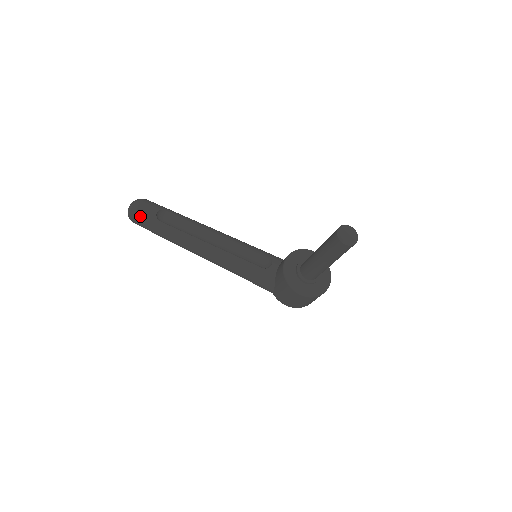
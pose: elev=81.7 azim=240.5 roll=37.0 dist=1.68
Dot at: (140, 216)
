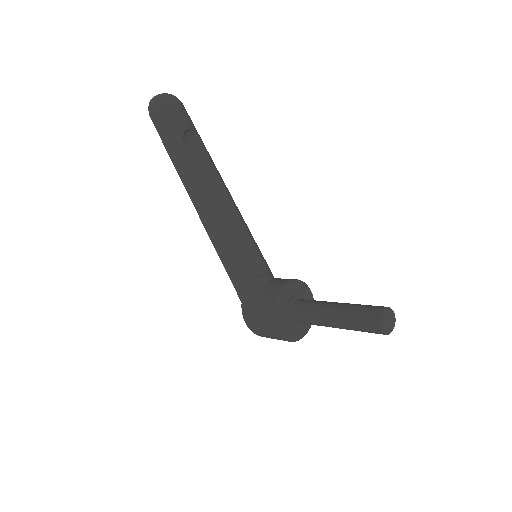
Dot at: (166, 117)
